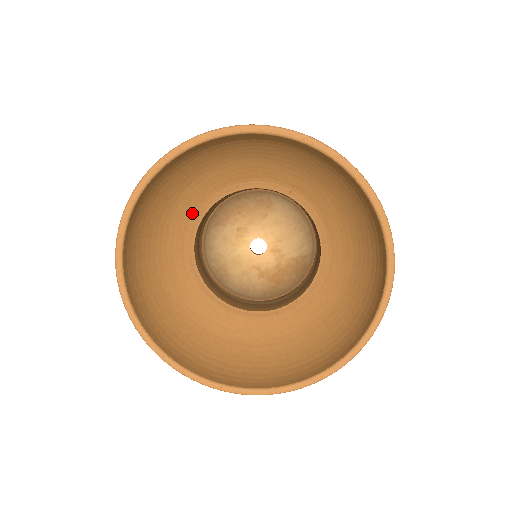
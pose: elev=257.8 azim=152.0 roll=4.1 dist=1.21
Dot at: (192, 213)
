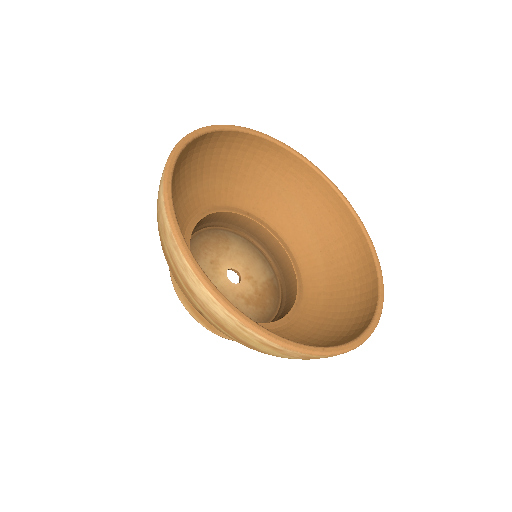
Dot at: occluded
